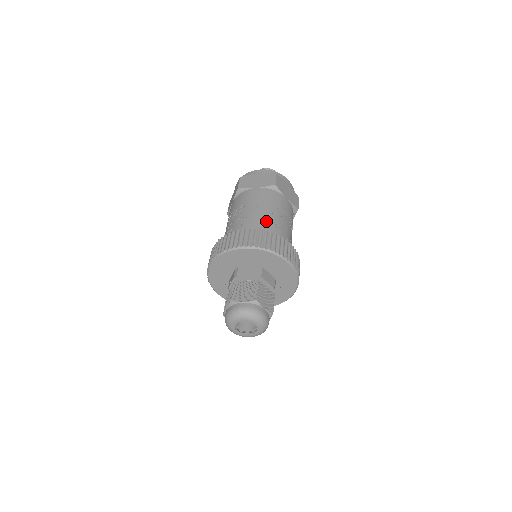
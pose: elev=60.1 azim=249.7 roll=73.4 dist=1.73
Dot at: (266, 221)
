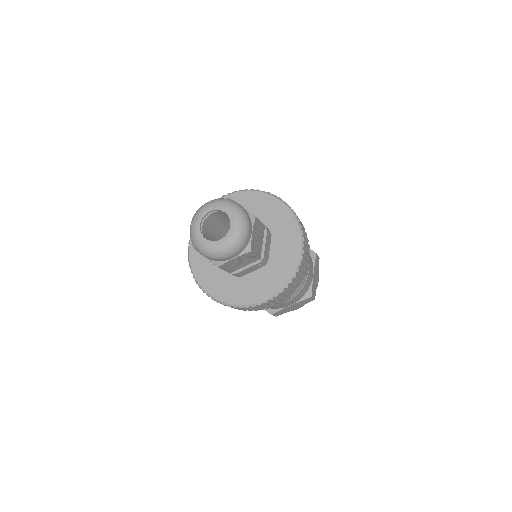
Dot at: occluded
